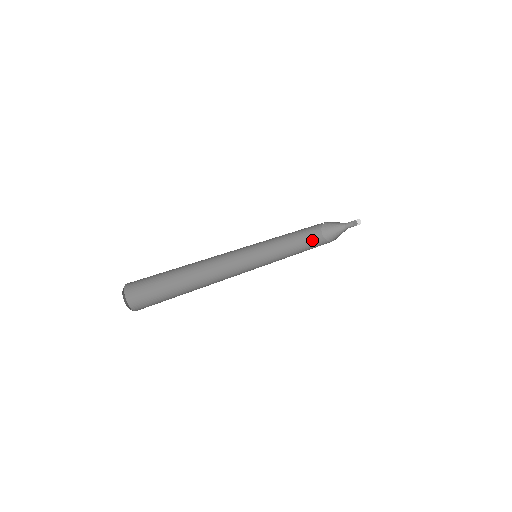
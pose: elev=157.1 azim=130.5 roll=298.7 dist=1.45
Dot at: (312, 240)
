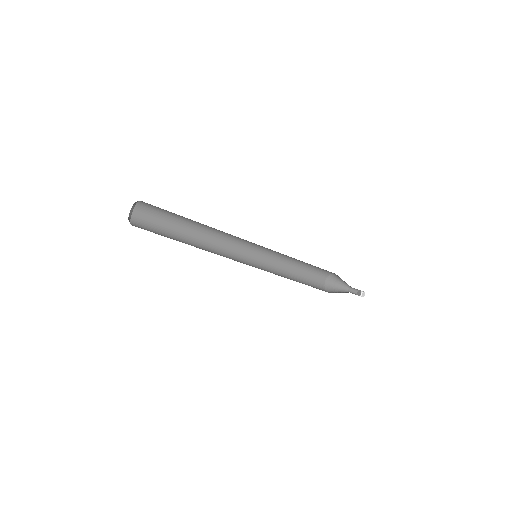
Dot at: occluded
